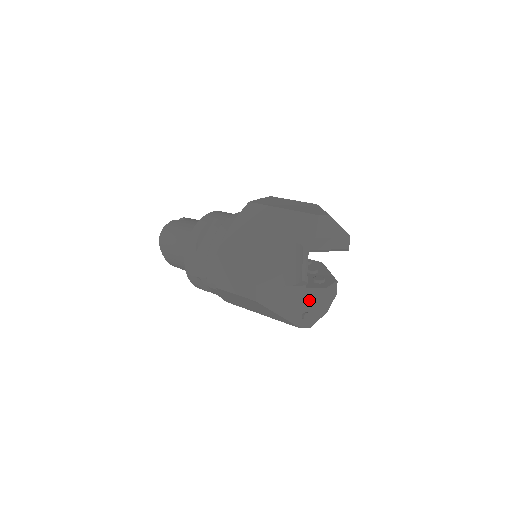
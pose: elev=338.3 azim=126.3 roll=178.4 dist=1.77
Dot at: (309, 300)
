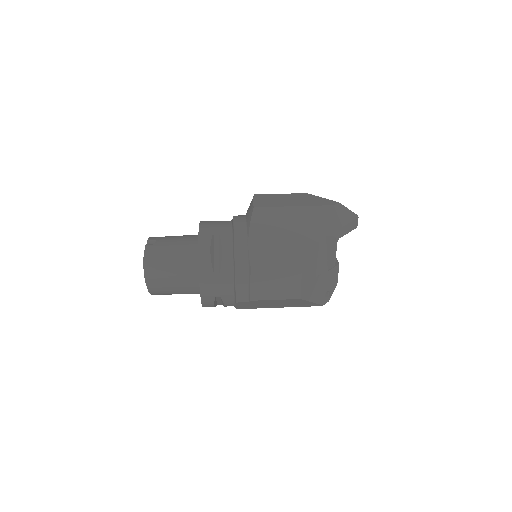
Dot at: (329, 280)
